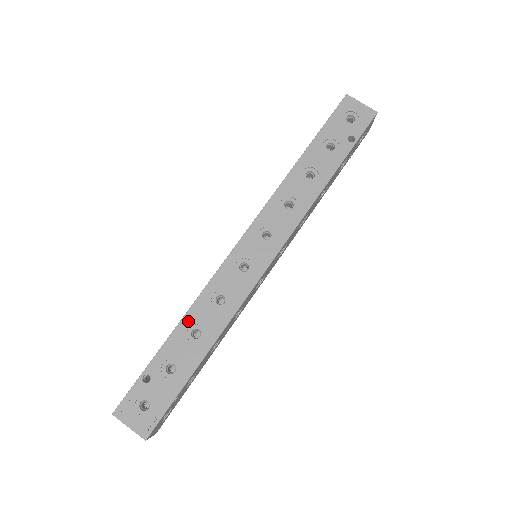
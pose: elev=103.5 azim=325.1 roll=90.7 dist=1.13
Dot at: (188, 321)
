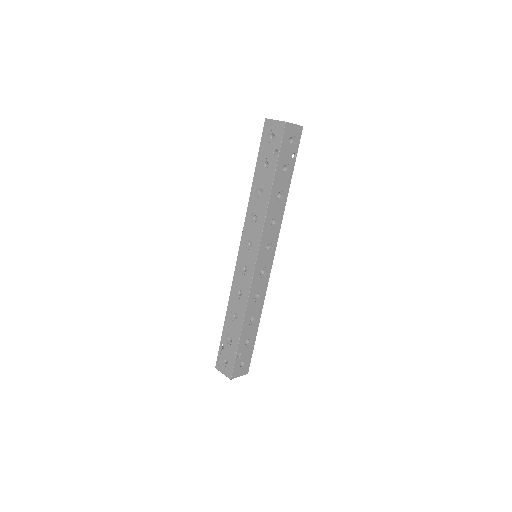
Dot at: (229, 310)
